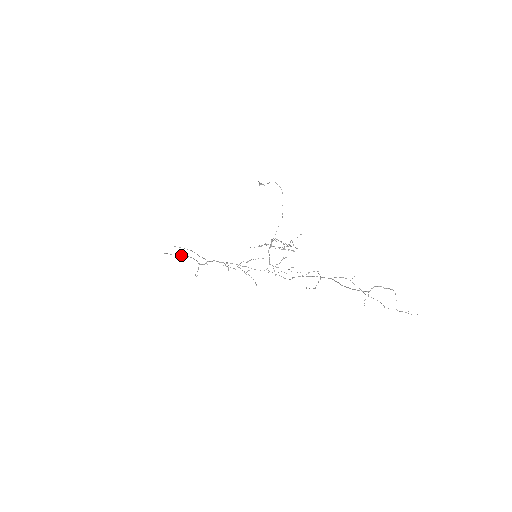
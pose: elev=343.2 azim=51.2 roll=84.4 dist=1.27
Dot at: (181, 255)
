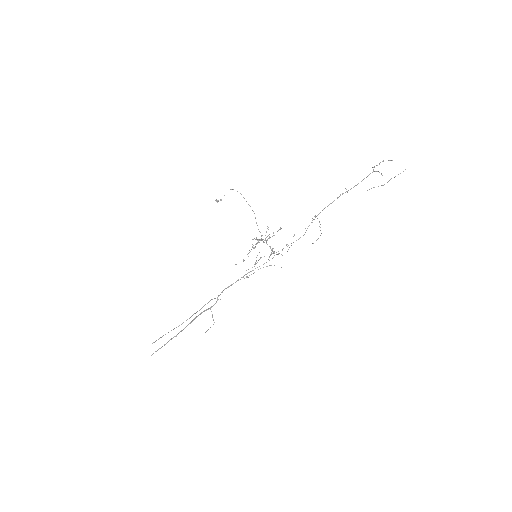
Dot at: (173, 337)
